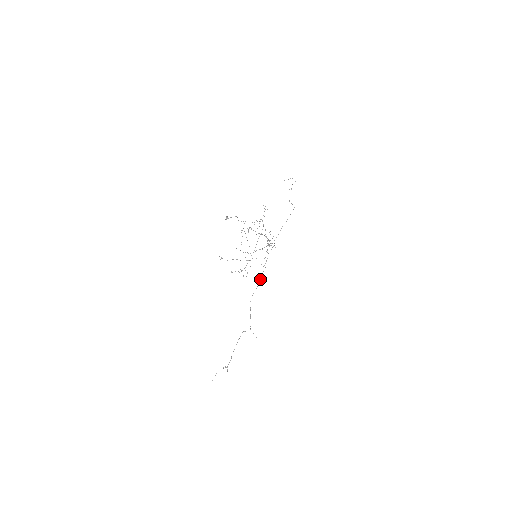
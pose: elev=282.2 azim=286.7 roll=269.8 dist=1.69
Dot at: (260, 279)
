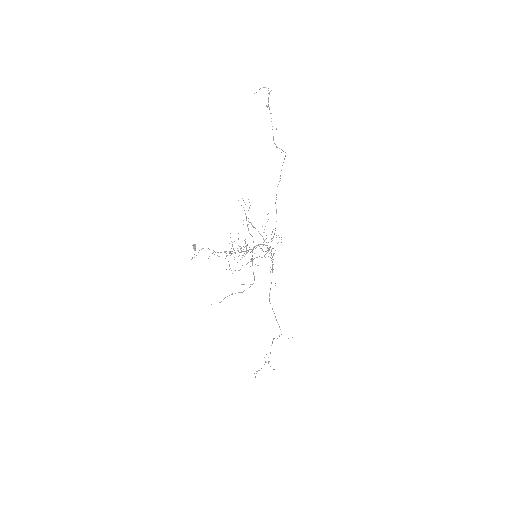
Dot at: (272, 271)
